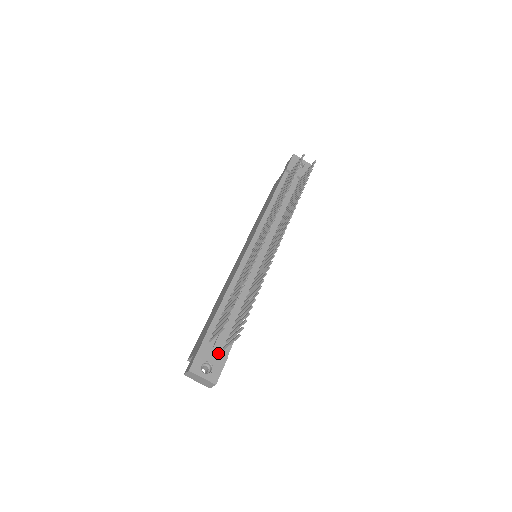
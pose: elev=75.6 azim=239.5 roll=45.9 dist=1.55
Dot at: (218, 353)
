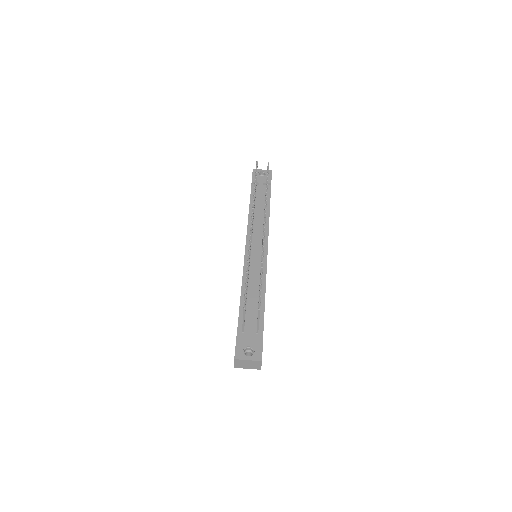
Dot at: (253, 337)
